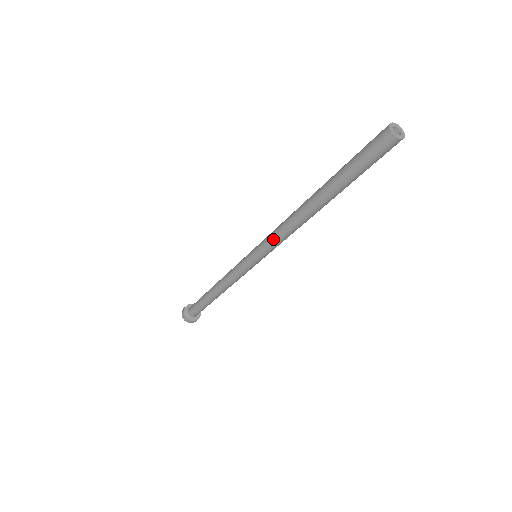
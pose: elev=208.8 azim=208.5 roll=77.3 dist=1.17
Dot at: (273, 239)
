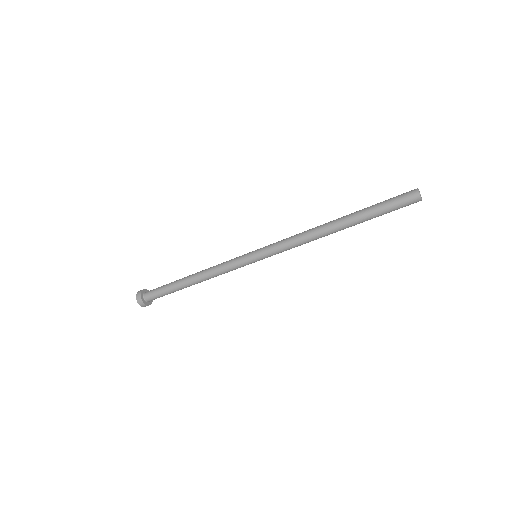
Dot at: (285, 240)
